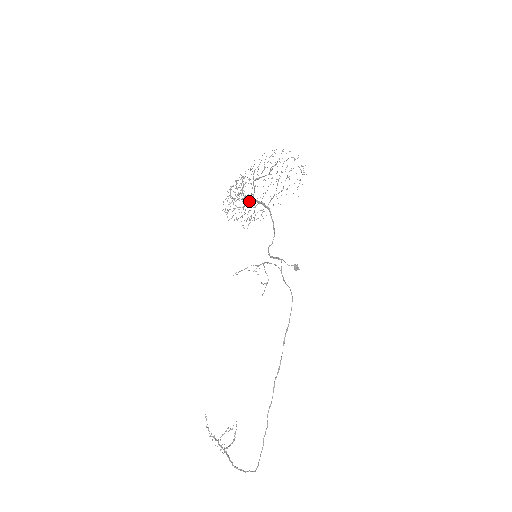
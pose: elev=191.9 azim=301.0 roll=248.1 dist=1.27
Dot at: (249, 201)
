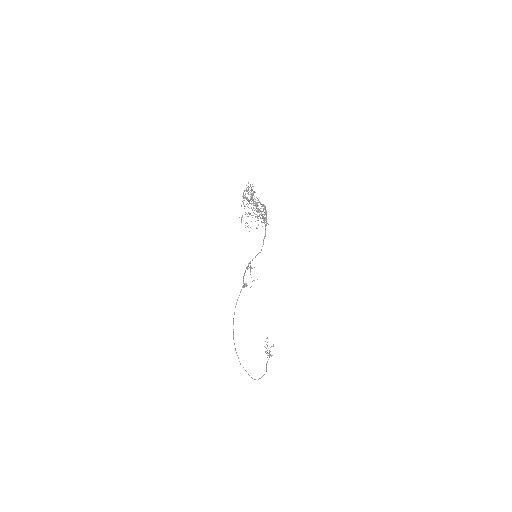
Dot at: occluded
